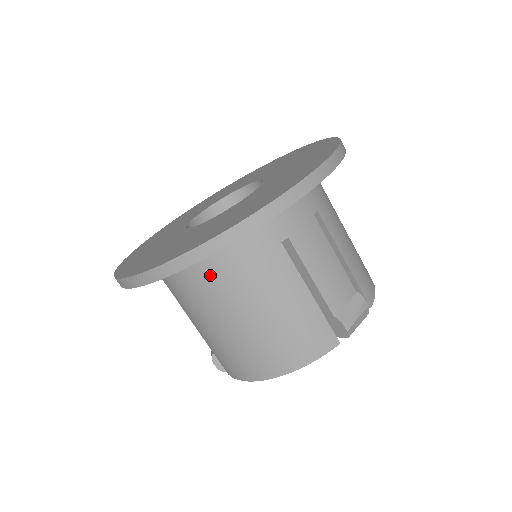
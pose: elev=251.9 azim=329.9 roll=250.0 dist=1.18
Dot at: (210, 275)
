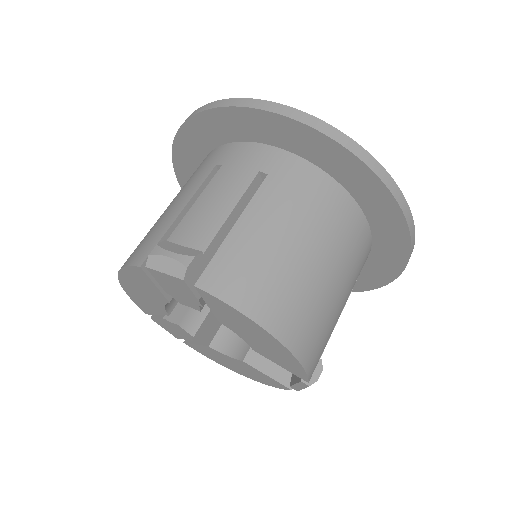
Dot at: occluded
